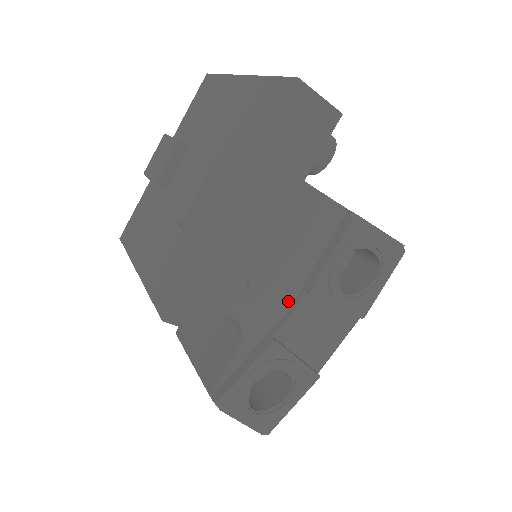
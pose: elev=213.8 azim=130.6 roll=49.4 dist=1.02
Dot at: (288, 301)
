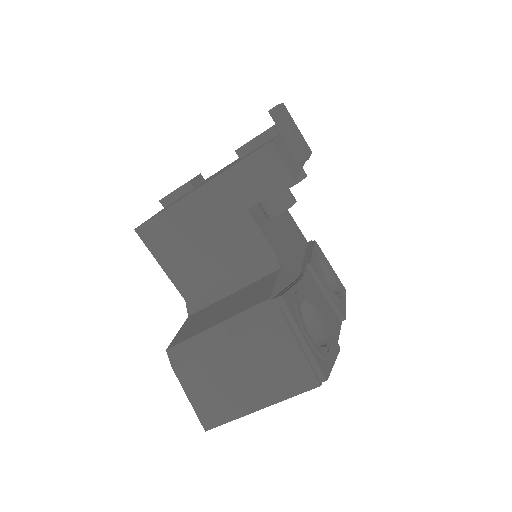
Dot at: (297, 269)
